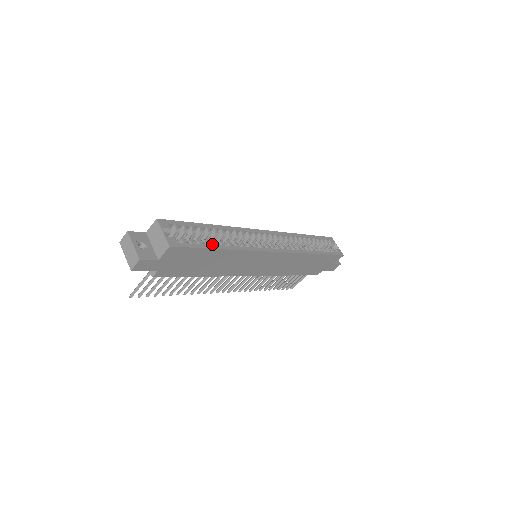
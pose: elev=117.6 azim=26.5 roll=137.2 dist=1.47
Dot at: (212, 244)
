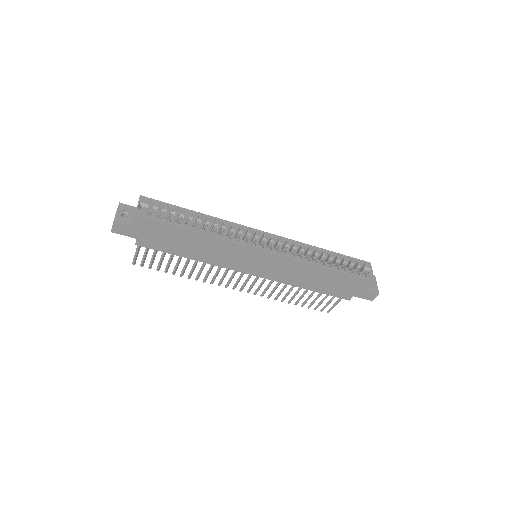
Dot at: (188, 226)
